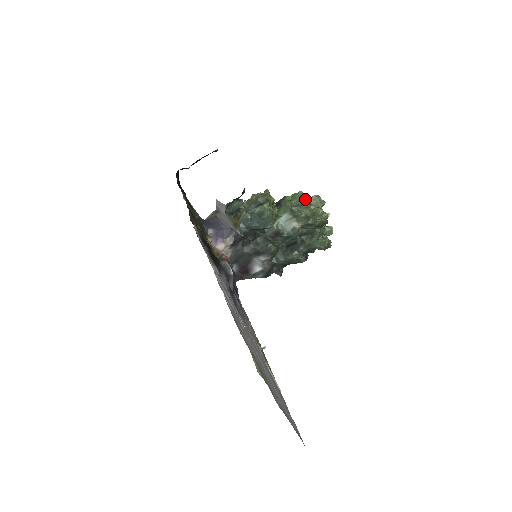
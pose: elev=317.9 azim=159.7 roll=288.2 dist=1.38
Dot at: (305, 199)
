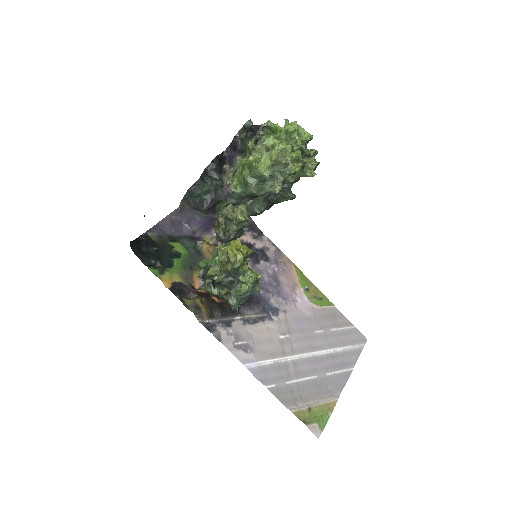
Dot at: (265, 176)
